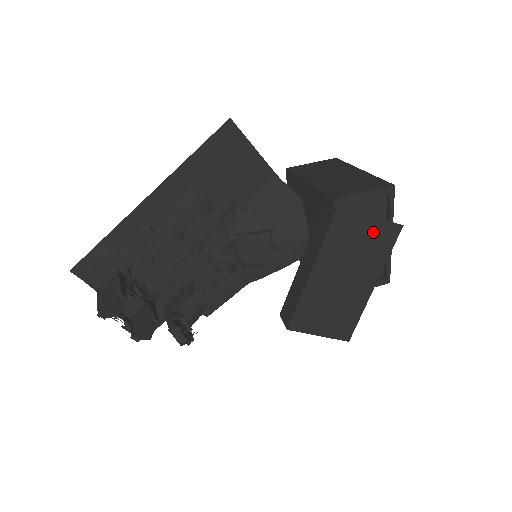
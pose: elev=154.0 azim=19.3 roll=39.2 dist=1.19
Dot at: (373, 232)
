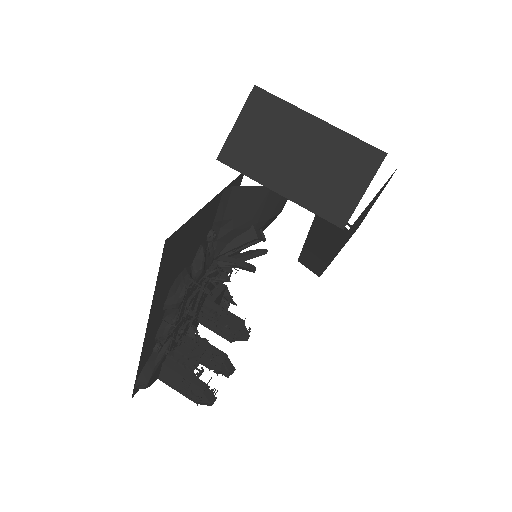
Dot at: (375, 197)
